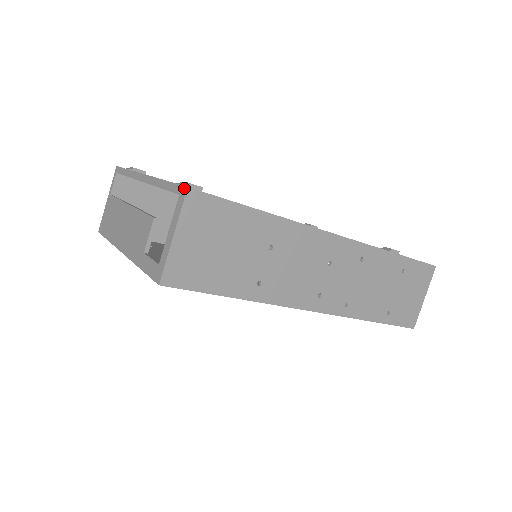
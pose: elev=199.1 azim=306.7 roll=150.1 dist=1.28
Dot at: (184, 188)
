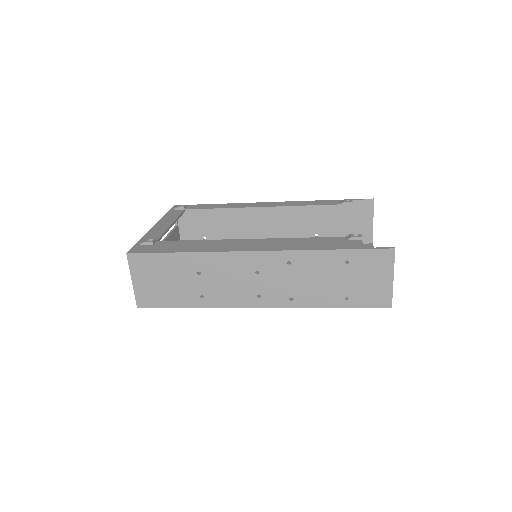
Dot at: (128, 253)
